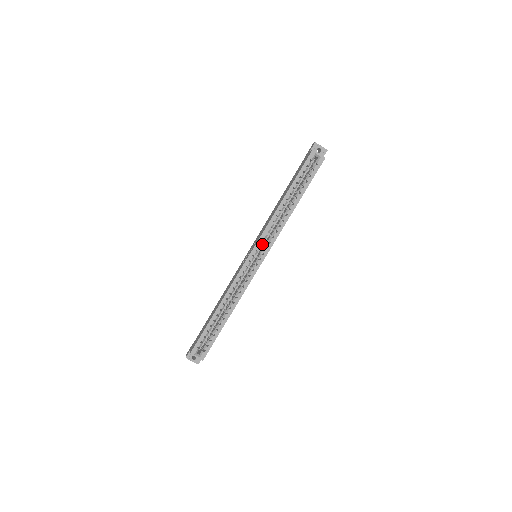
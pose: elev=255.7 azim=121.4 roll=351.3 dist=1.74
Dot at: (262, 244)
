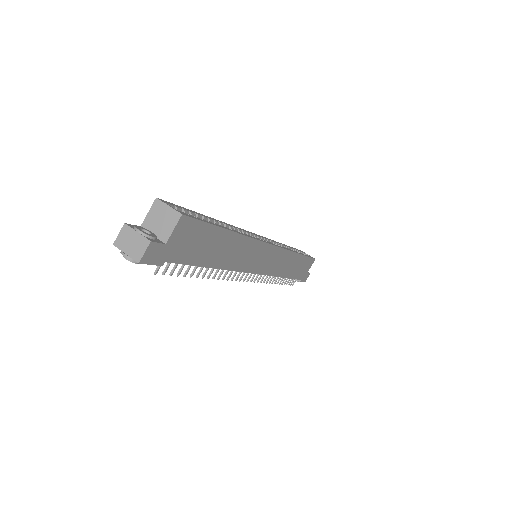
Dot at: occluded
